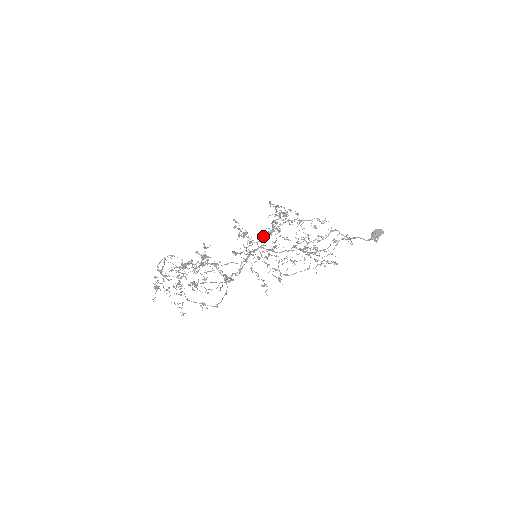
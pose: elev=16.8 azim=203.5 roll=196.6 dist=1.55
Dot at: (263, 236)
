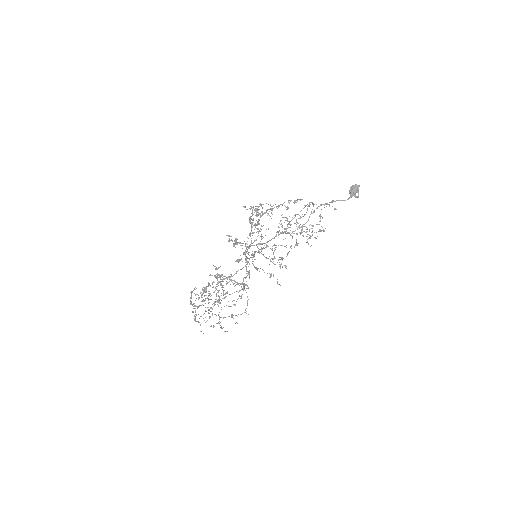
Dot at: occluded
